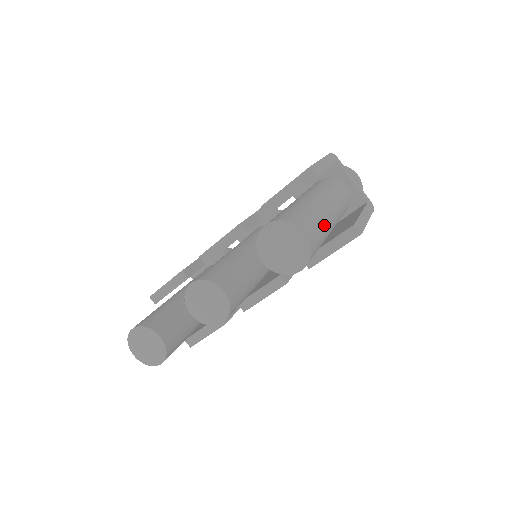
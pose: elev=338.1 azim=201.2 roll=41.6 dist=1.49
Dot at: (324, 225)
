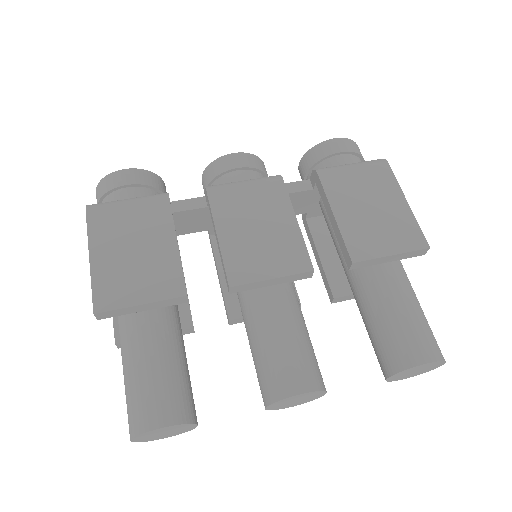
Dot at: occluded
